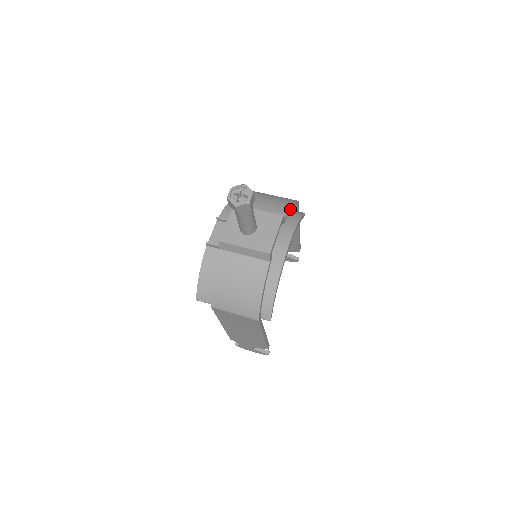
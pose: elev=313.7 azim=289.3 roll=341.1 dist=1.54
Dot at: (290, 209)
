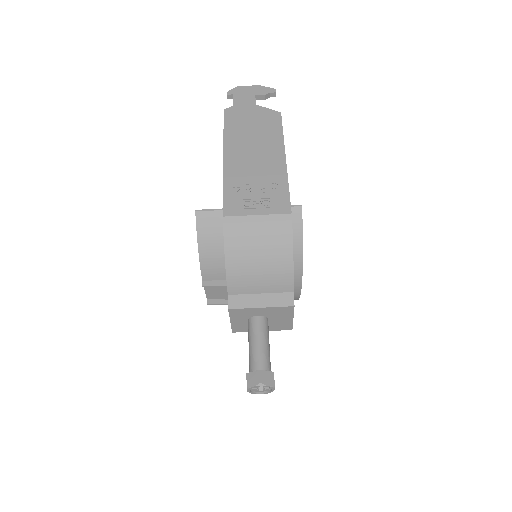
Dot at: (293, 267)
